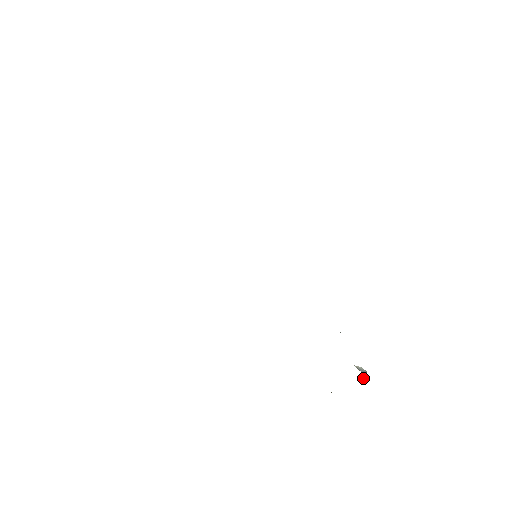
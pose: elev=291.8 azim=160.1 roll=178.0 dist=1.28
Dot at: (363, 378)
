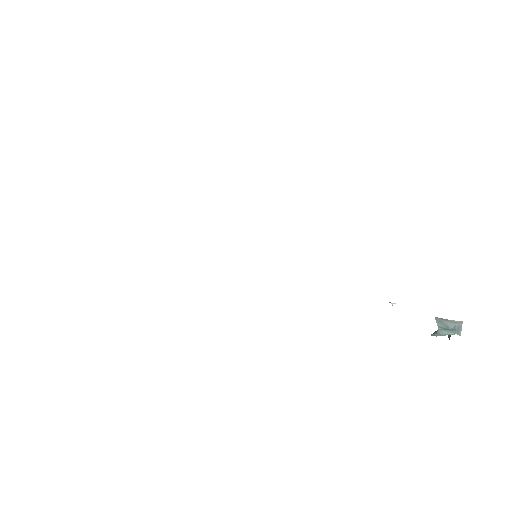
Dot at: occluded
